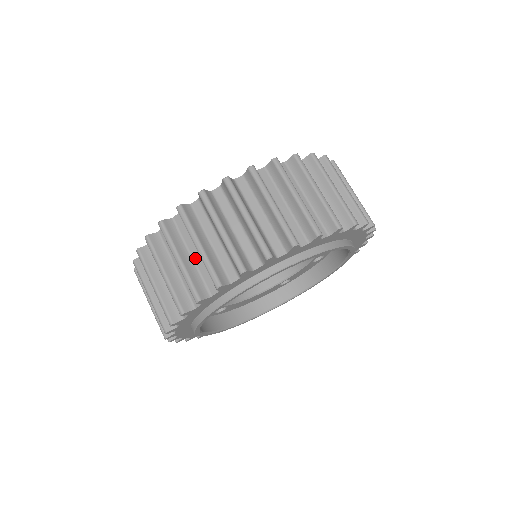
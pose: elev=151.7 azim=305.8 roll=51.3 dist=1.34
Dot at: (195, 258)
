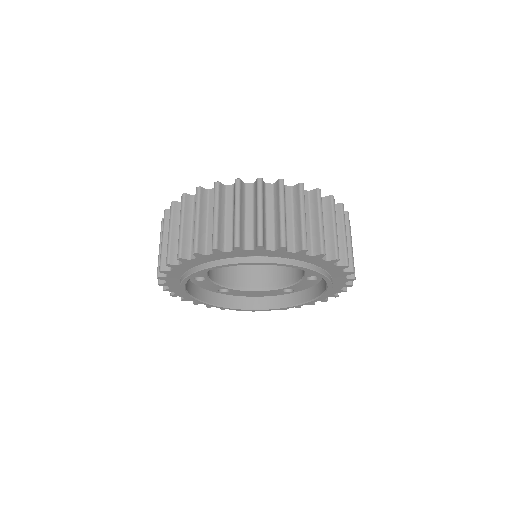
Dot at: occluded
